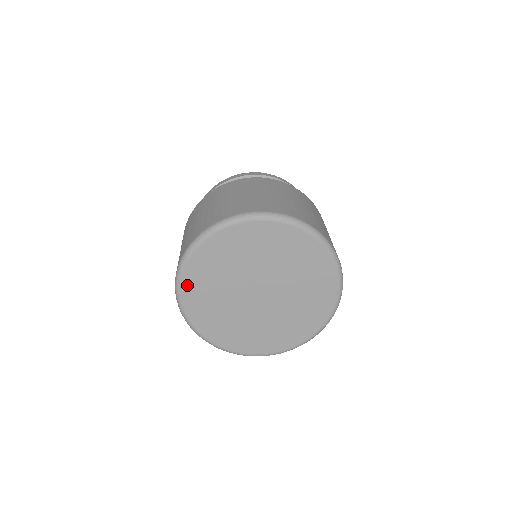
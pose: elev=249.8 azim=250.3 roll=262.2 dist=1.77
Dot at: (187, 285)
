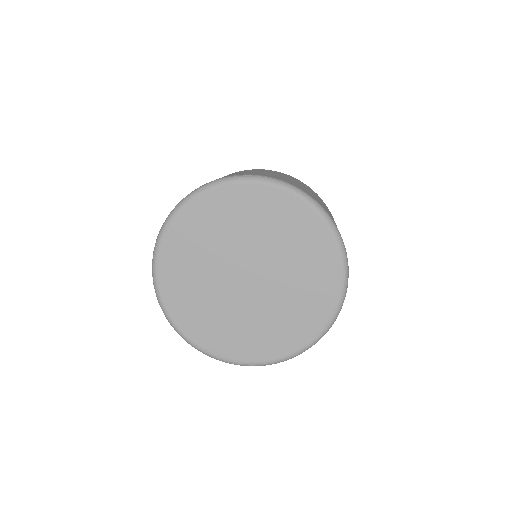
Dot at: (180, 222)
